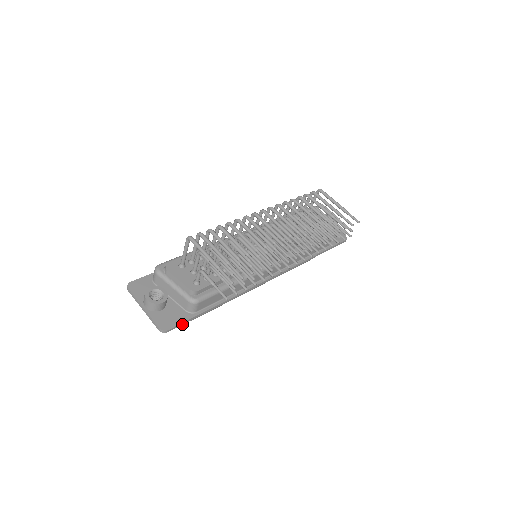
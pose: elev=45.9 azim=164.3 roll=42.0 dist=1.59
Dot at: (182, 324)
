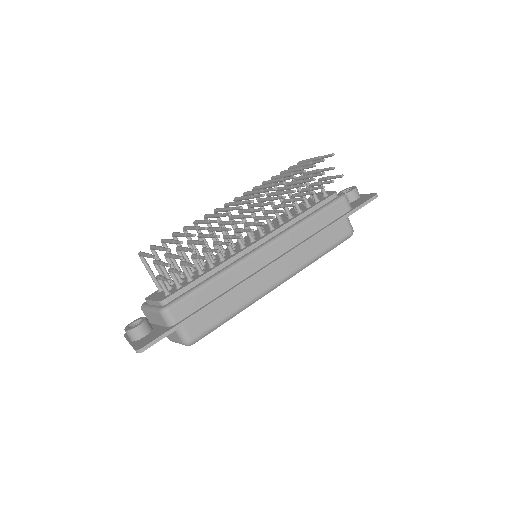
Dot at: (161, 339)
